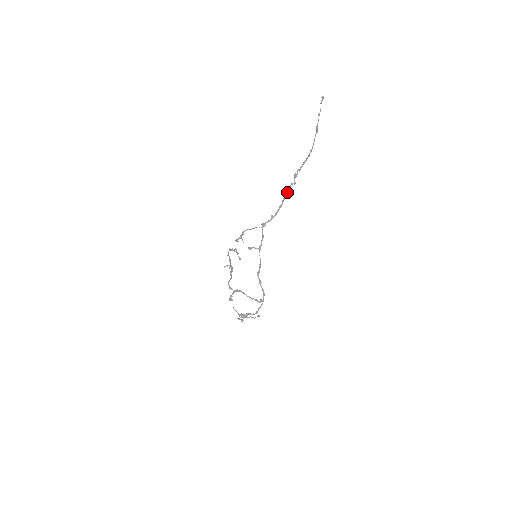
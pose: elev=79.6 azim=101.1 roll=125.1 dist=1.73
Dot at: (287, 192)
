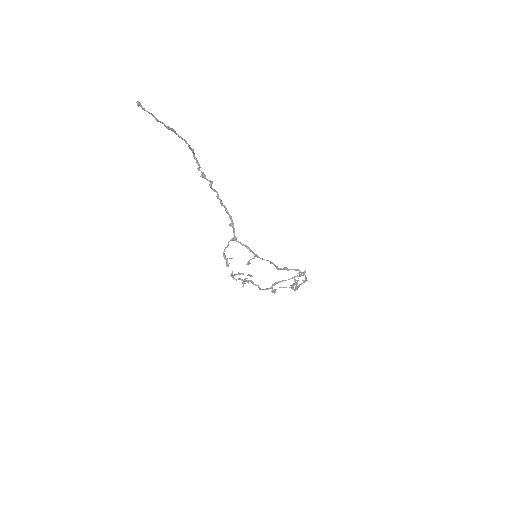
Dot at: (216, 196)
